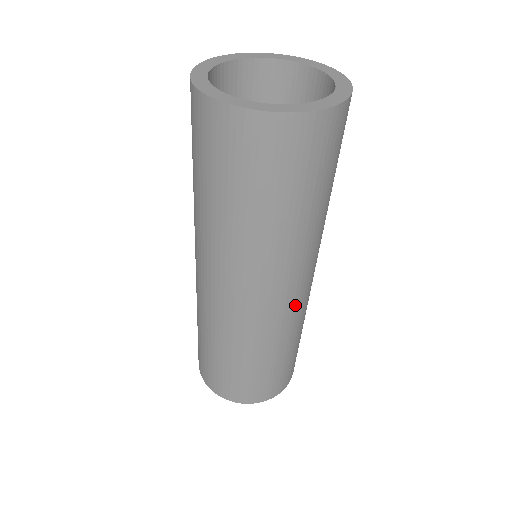
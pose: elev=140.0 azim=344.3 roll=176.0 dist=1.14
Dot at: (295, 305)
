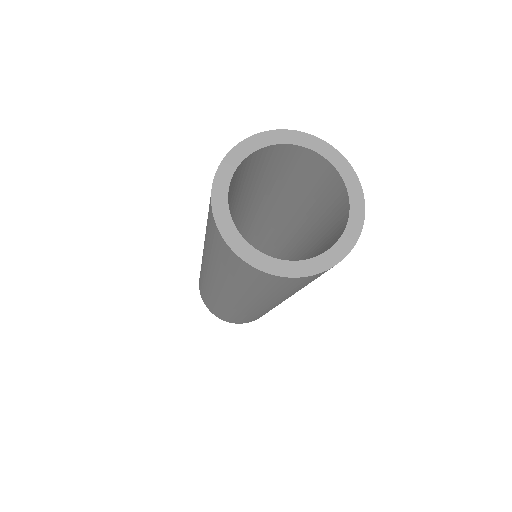
Dot at: (246, 310)
